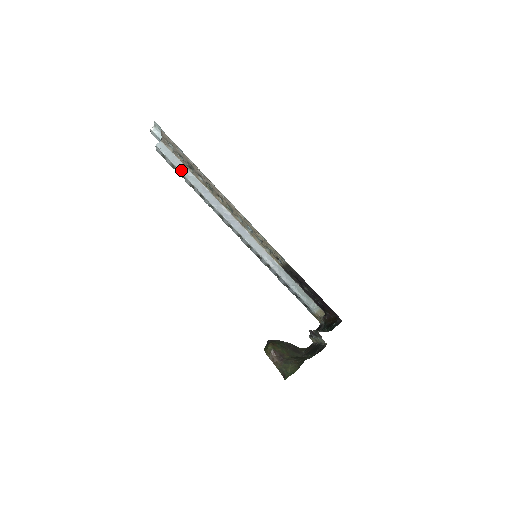
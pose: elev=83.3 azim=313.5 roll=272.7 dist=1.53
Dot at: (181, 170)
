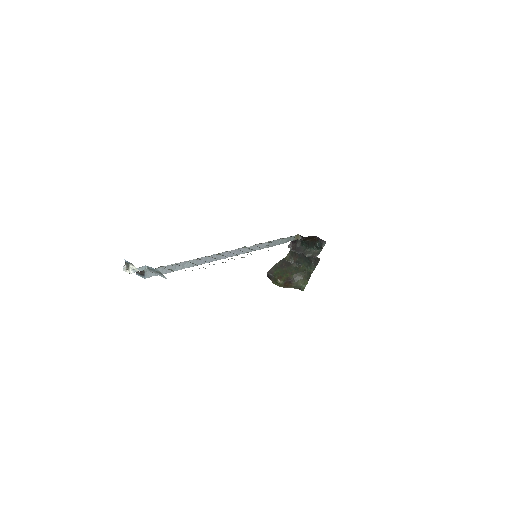
Dot at: (177, 269)
